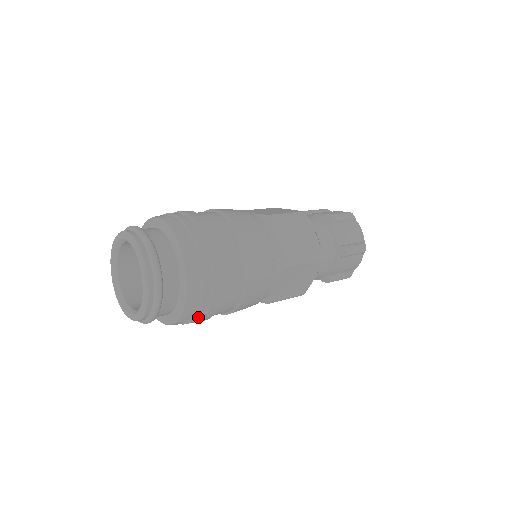
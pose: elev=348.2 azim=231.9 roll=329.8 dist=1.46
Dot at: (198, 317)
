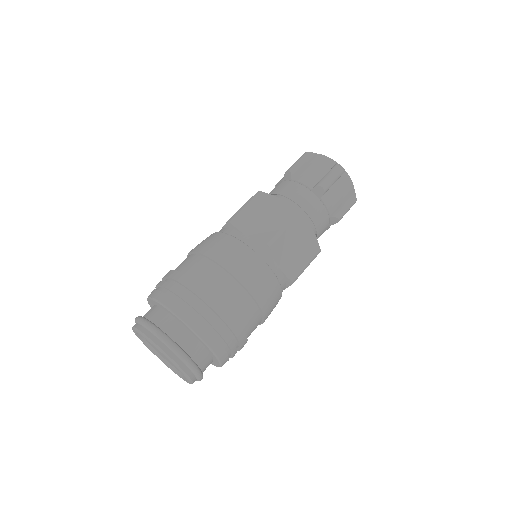
Dot at: occluded
